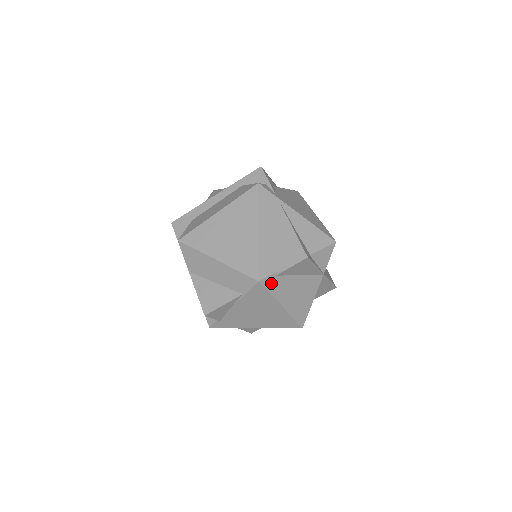
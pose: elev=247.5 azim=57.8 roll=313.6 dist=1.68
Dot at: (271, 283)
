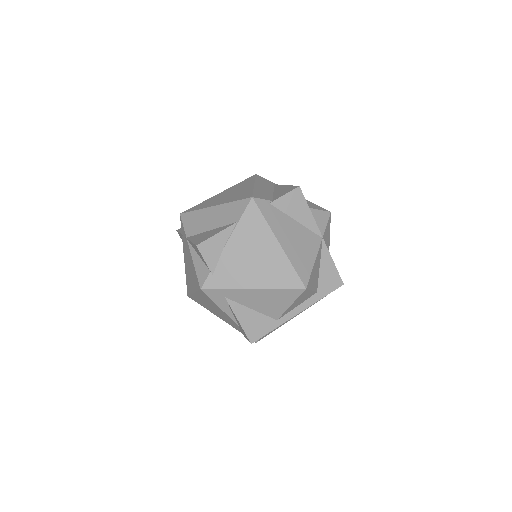
Dot at: (265, 208)
